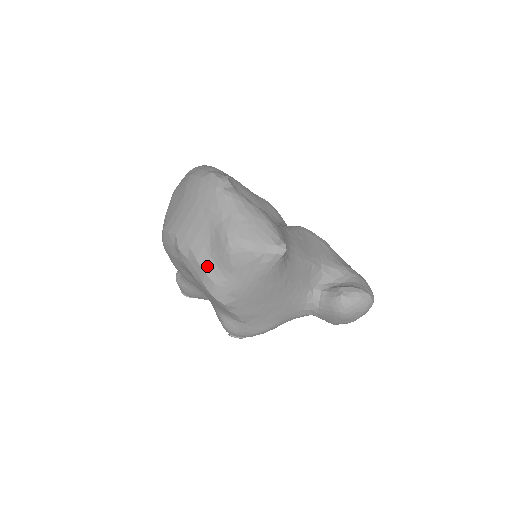
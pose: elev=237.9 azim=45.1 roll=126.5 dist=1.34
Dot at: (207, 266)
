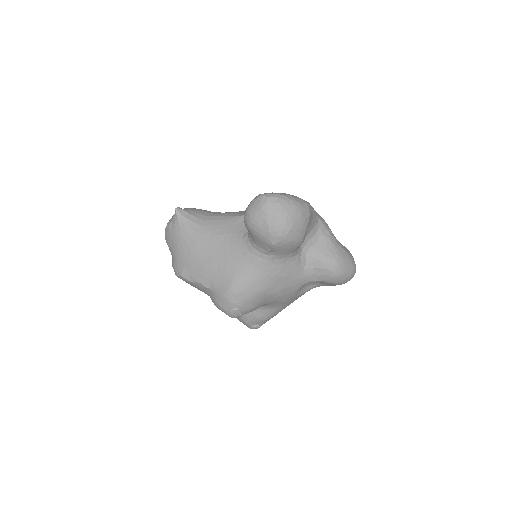
Dot at: occluded
